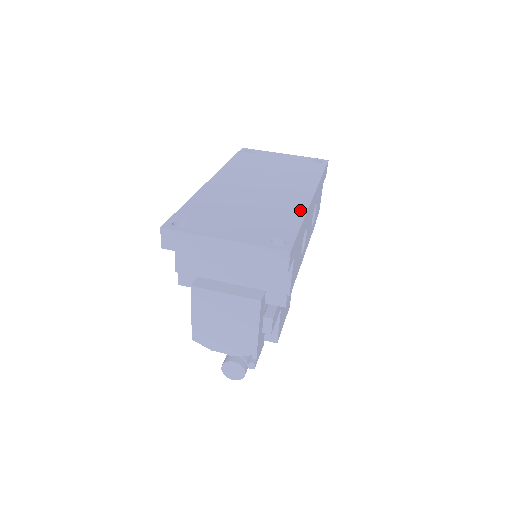
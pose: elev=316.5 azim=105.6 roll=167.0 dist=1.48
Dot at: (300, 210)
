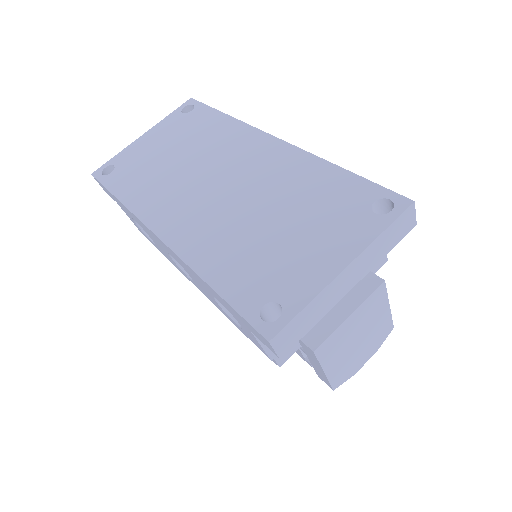
Dot at: (307, 161)
